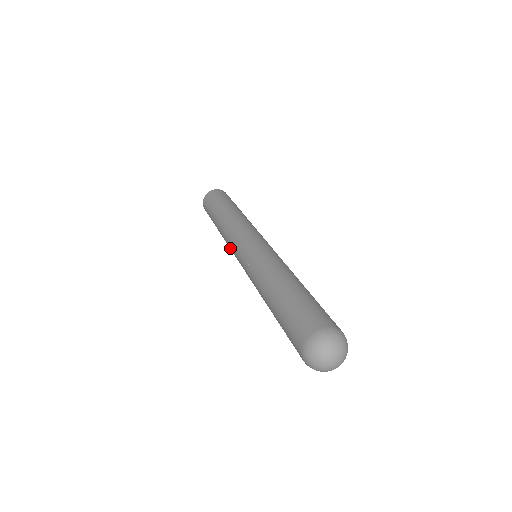
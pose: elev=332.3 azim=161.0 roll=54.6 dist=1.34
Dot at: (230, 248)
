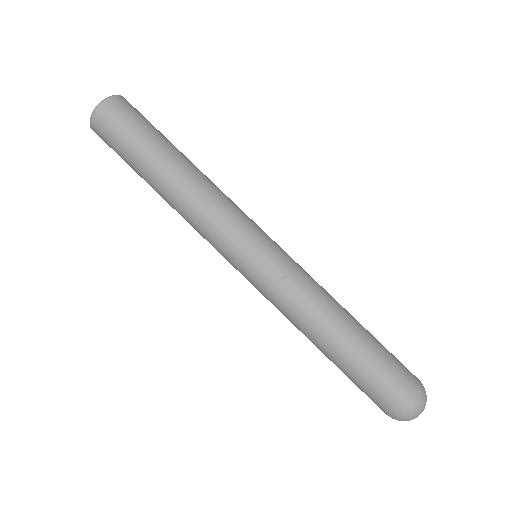
Dot at: occluded
